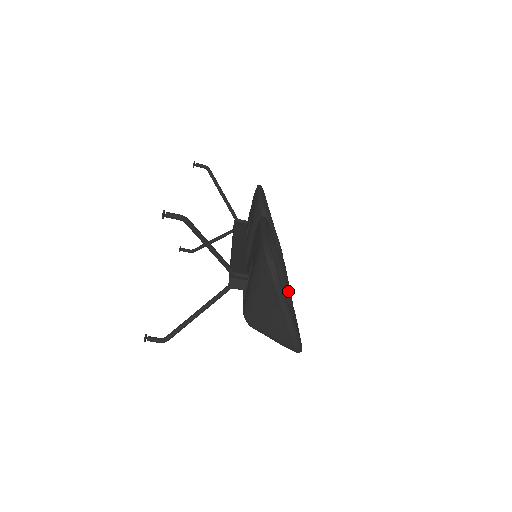
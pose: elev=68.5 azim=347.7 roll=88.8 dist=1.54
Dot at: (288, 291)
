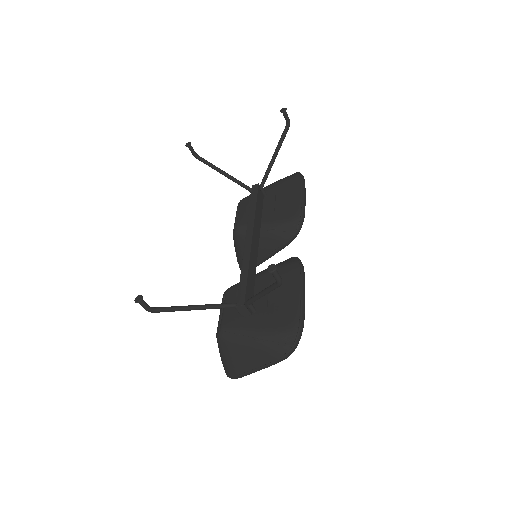
Dot at: occluded
